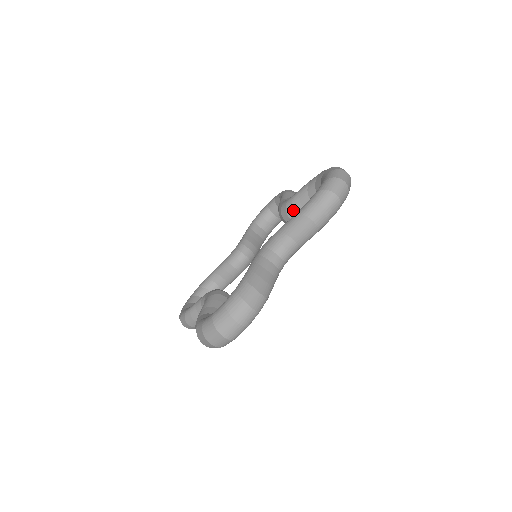
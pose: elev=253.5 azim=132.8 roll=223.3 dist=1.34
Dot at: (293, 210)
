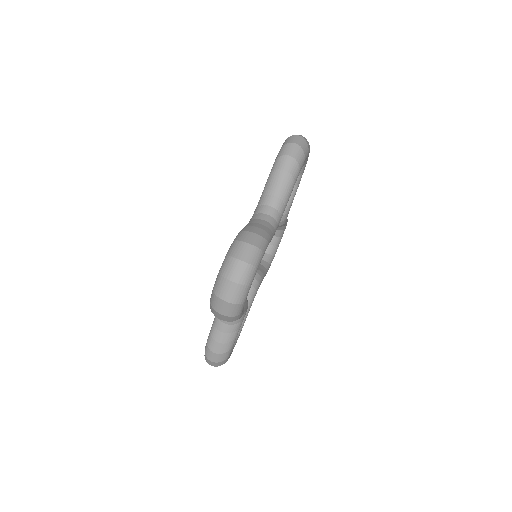
Dot at: occluded
